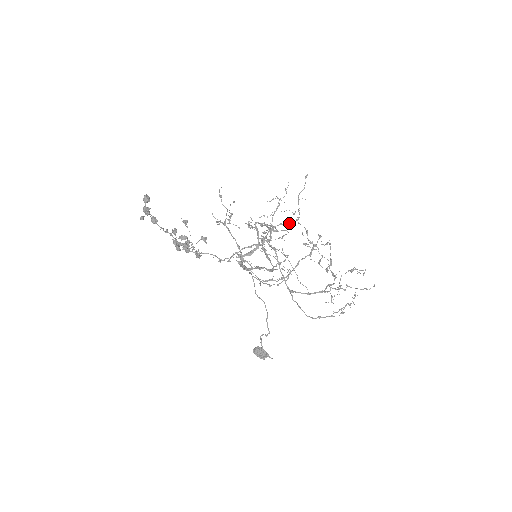
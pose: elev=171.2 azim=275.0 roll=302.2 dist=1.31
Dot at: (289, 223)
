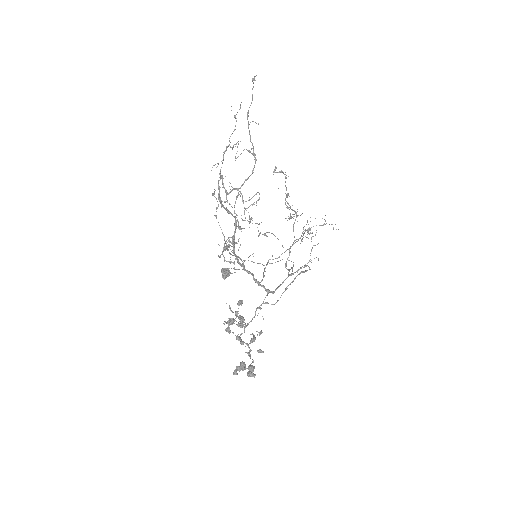
Dot at: occluded
